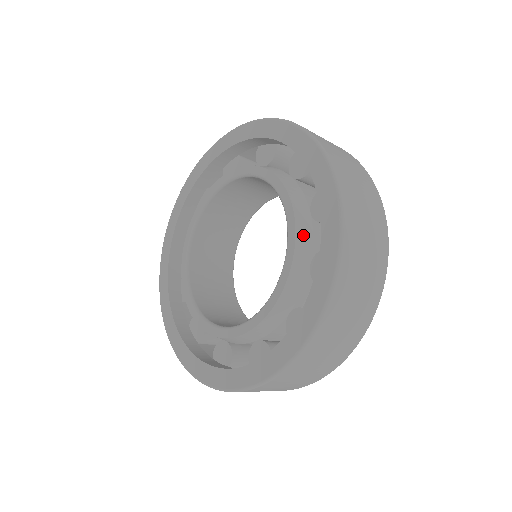
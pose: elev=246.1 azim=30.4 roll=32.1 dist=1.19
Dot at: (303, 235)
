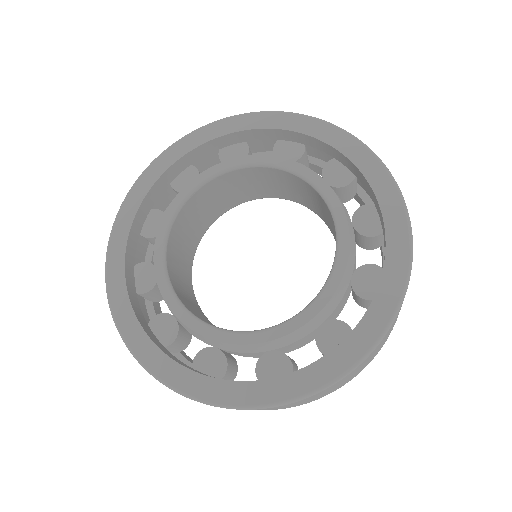
Dot at: (352, 245)
